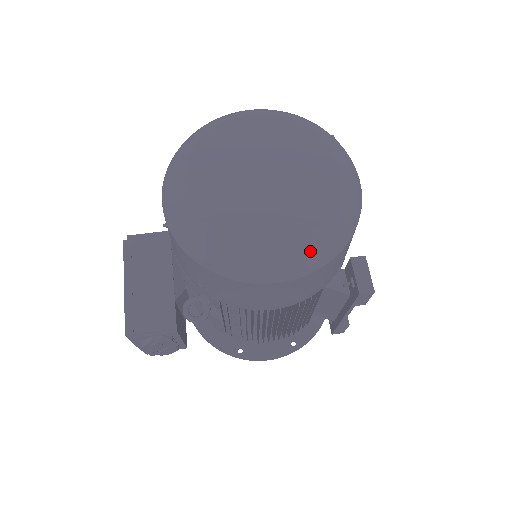
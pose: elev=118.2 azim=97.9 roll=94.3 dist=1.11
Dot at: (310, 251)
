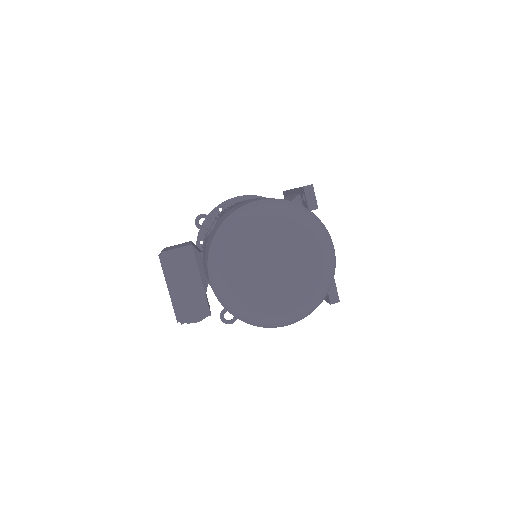
Dot at: (307, 311)
